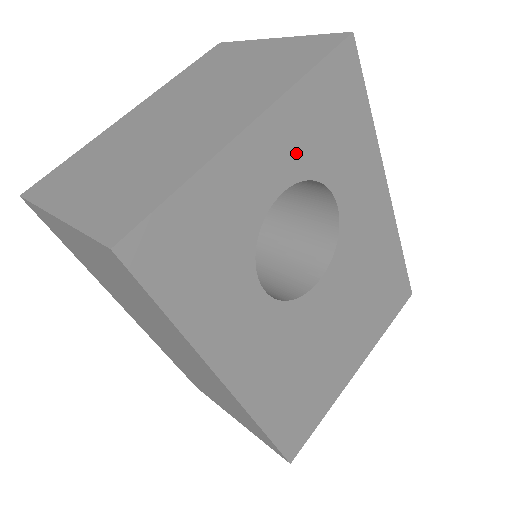
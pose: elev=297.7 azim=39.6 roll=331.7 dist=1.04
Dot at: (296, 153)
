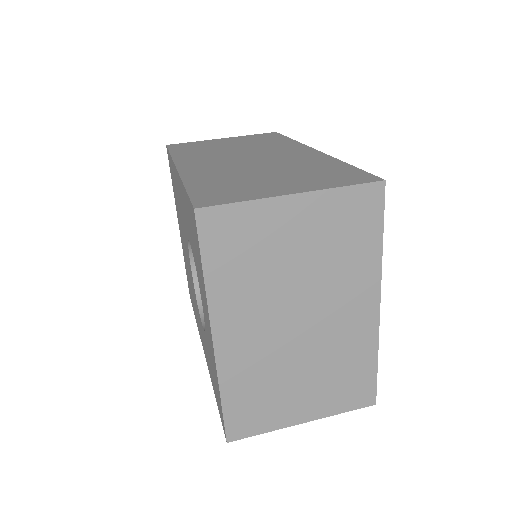
Dot at: occluded
